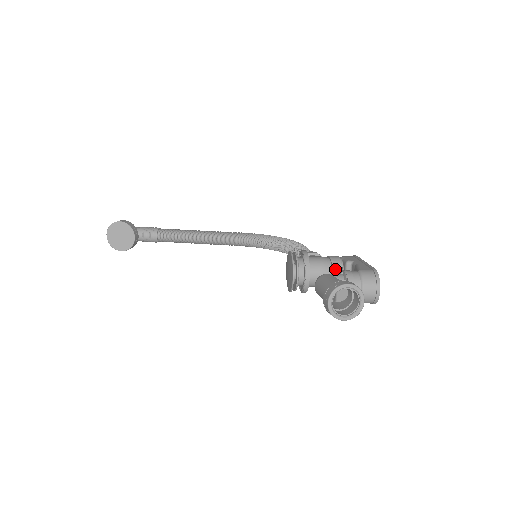
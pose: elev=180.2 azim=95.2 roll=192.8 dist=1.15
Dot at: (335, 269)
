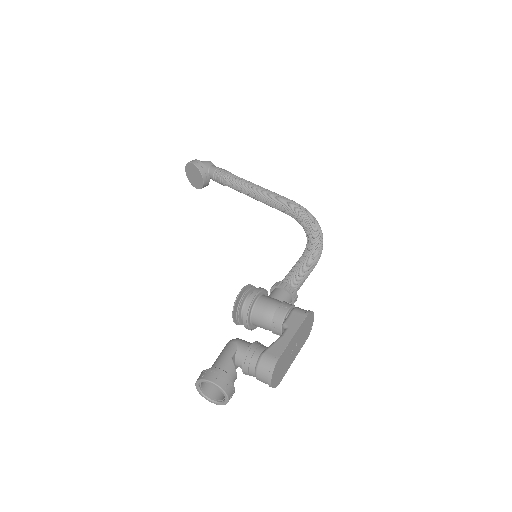
Dot at: (274, 324)
